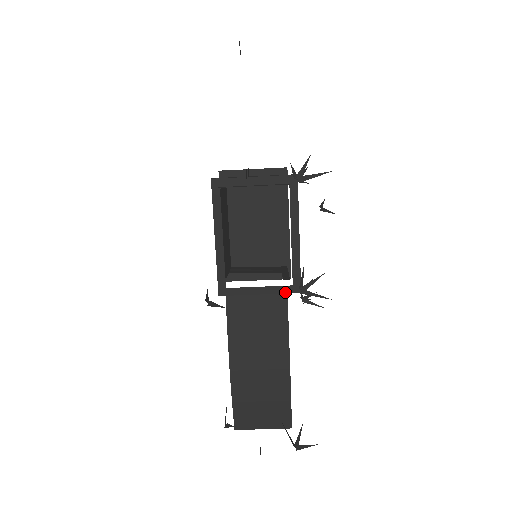
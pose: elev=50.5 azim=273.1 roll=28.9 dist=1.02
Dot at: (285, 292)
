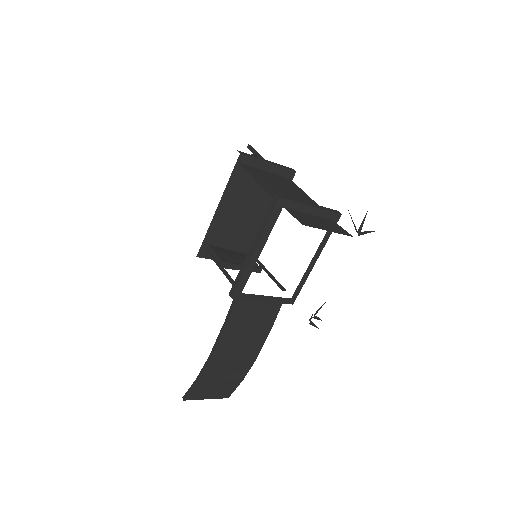
Dot at: (283, 302)
